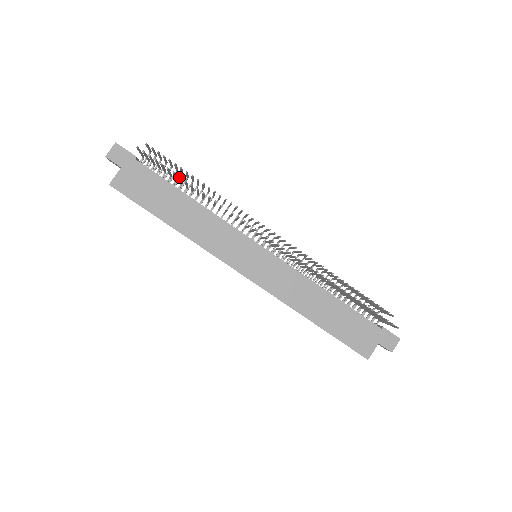
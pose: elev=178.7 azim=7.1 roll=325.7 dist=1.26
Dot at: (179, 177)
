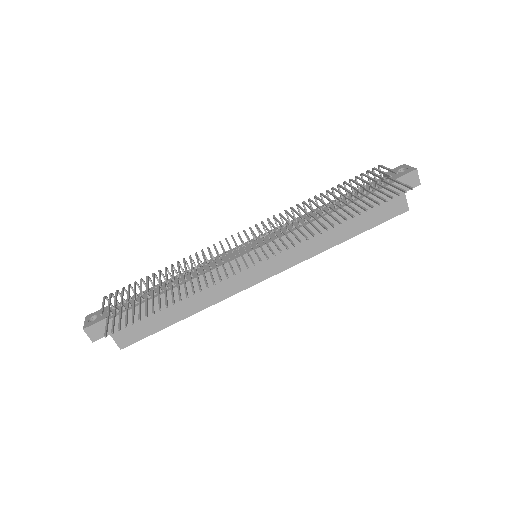
Dot at: occluded
